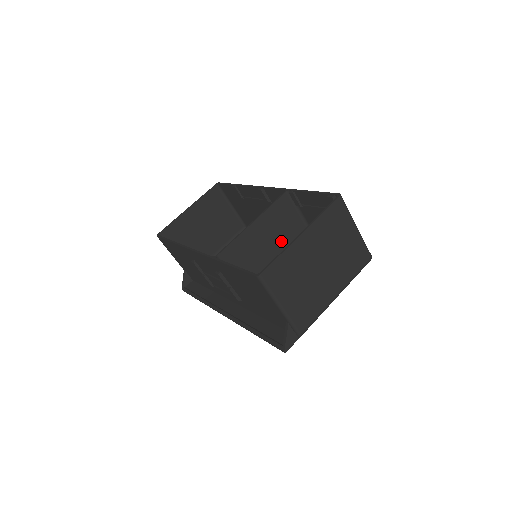
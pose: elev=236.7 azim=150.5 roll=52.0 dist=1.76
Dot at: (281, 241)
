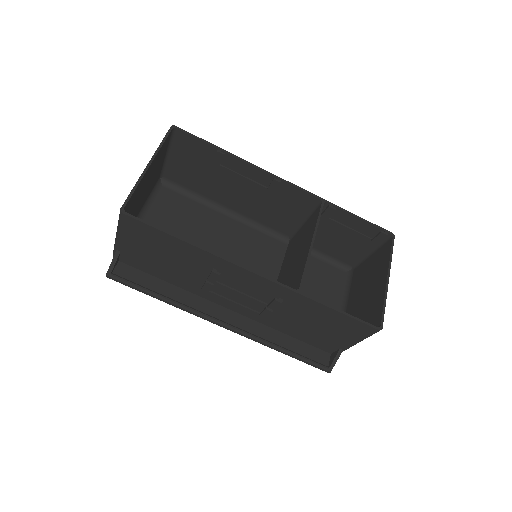
Dot at: occluded
